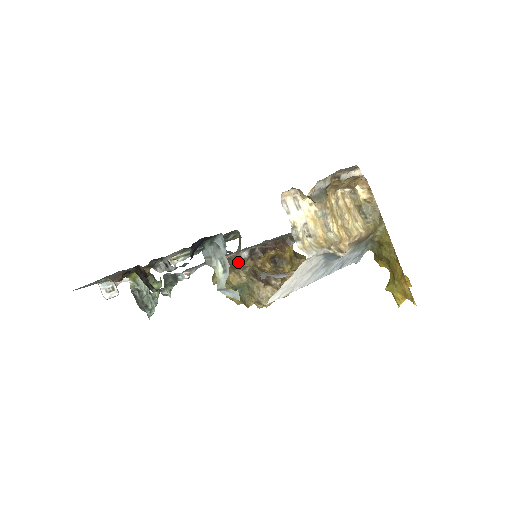
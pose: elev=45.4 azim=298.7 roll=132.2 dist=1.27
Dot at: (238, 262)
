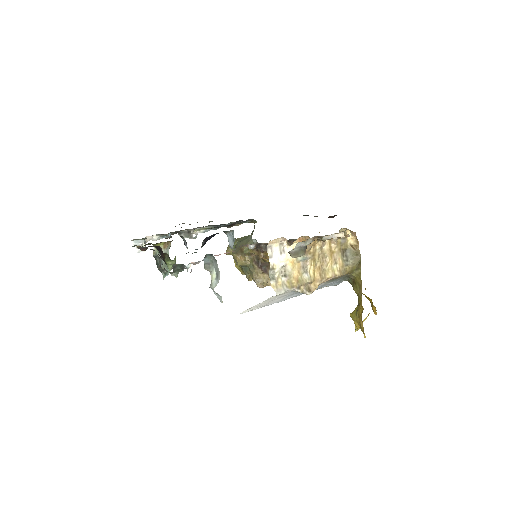
Dot at: (247, 247)
